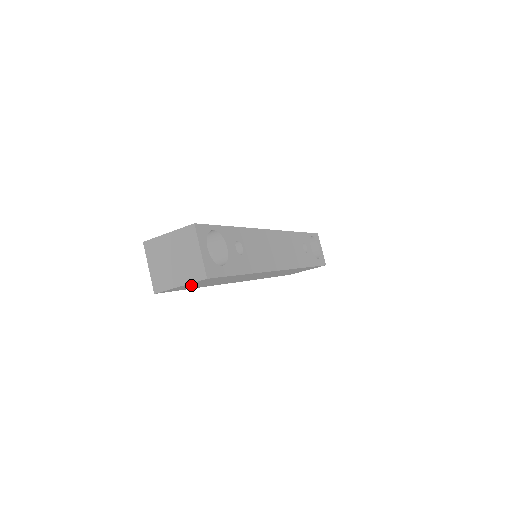
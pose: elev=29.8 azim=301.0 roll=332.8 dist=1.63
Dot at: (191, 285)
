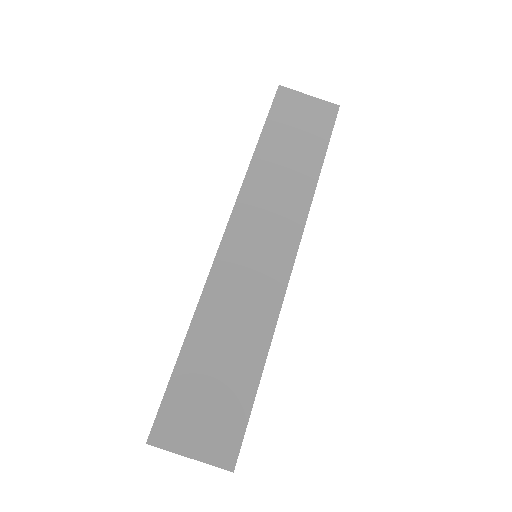
Dot at: (301, 111)
